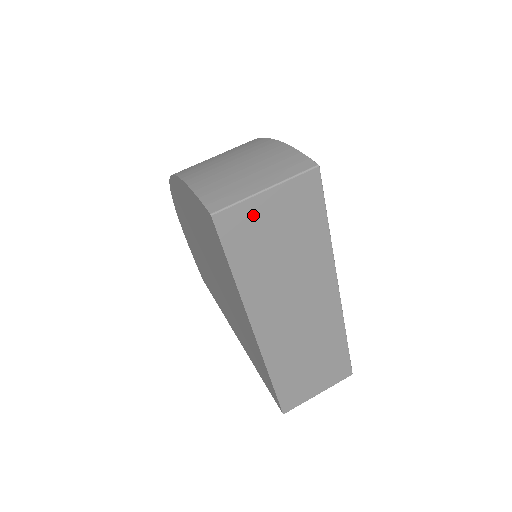
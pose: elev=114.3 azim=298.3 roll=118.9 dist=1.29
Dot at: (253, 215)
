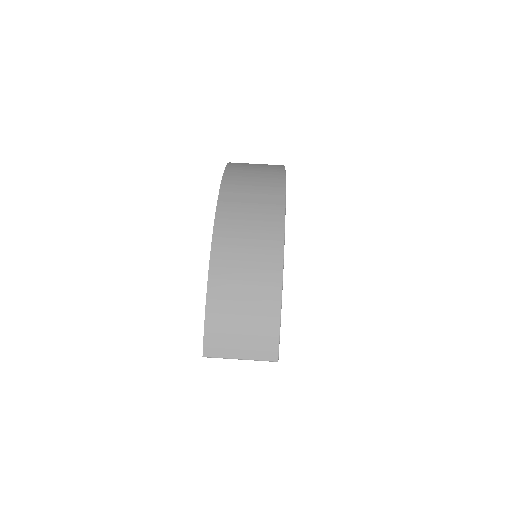
Dot at: occluded
